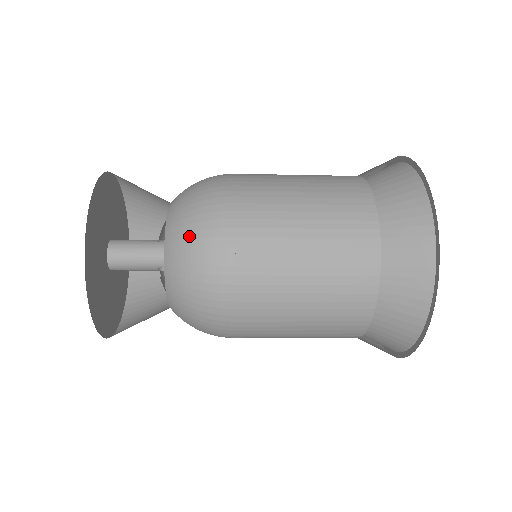
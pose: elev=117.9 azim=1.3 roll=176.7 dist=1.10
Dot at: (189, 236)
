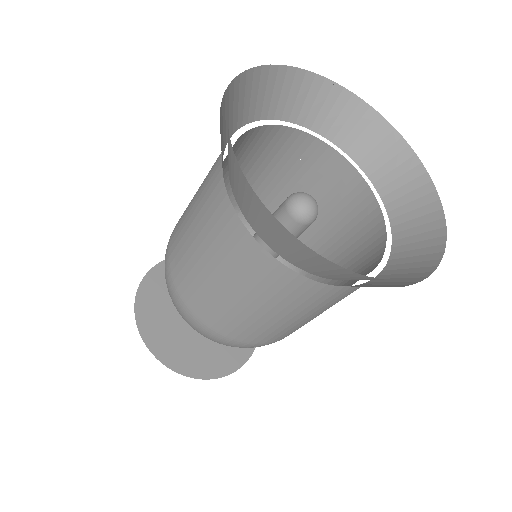
Dot at: occluded
